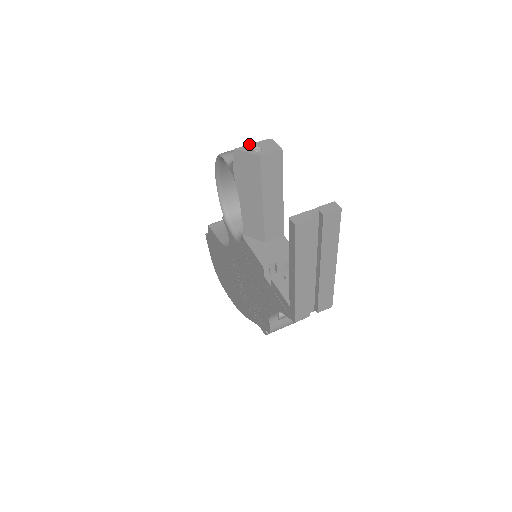
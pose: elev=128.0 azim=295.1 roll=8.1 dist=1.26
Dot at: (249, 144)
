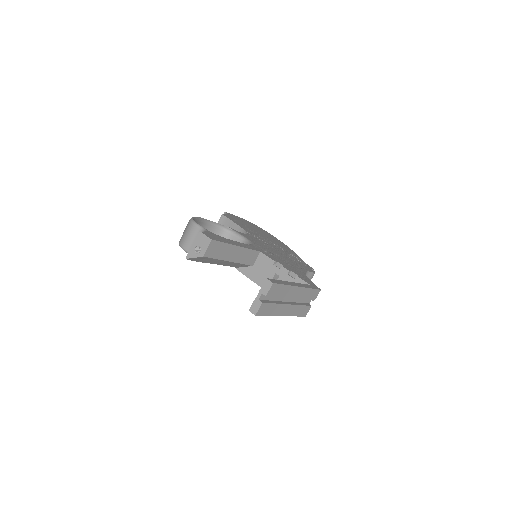
Dot at: (191, 248)
